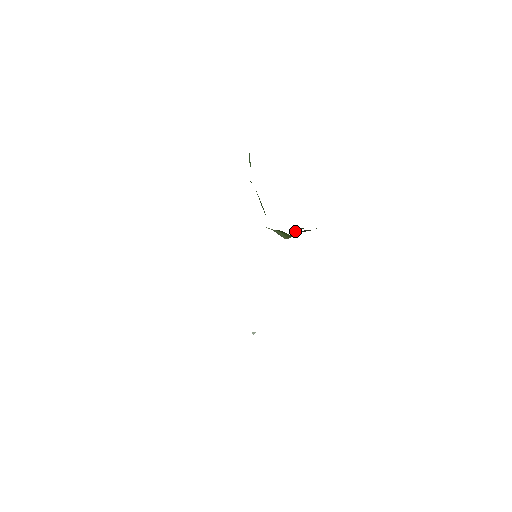
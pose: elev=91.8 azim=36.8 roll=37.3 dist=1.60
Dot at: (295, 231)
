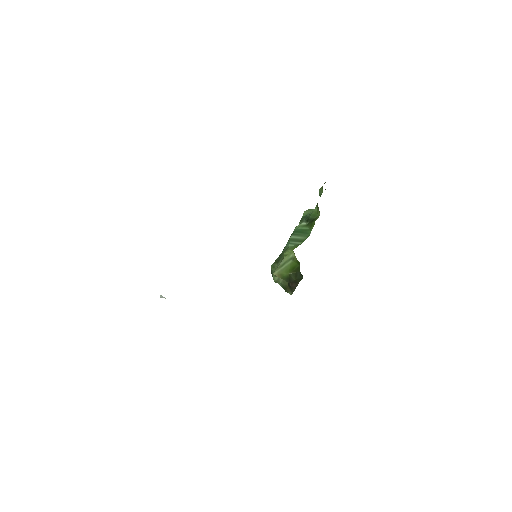
Dot at: (279, 278)
